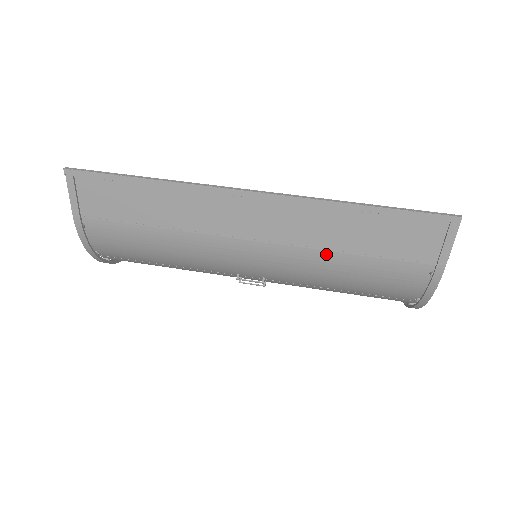
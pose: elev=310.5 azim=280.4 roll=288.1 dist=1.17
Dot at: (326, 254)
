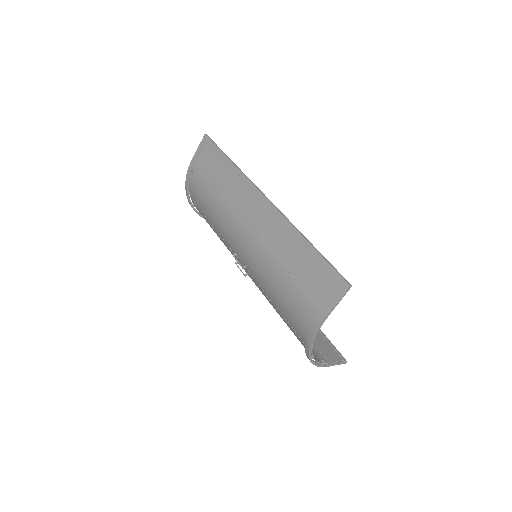
Dot at: (276, 264)
